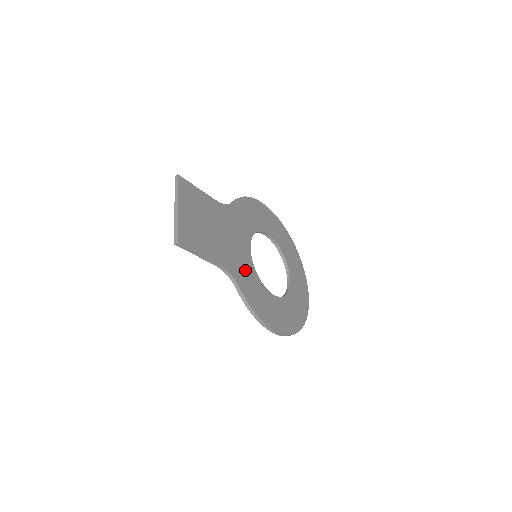
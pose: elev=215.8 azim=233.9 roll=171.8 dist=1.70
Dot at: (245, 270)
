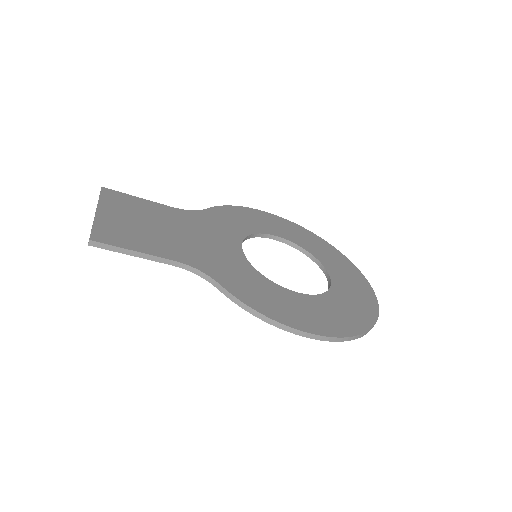
Dot at: (231, 267)
